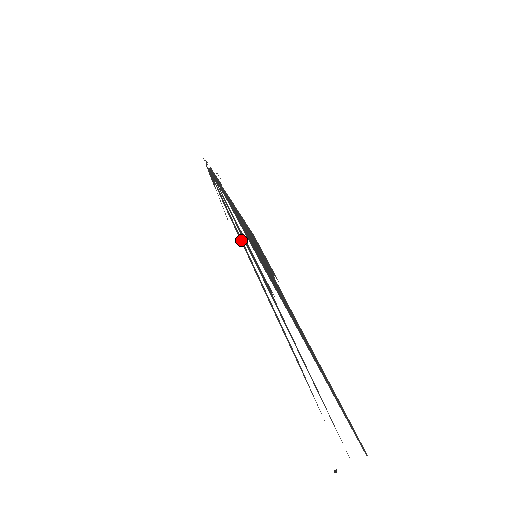
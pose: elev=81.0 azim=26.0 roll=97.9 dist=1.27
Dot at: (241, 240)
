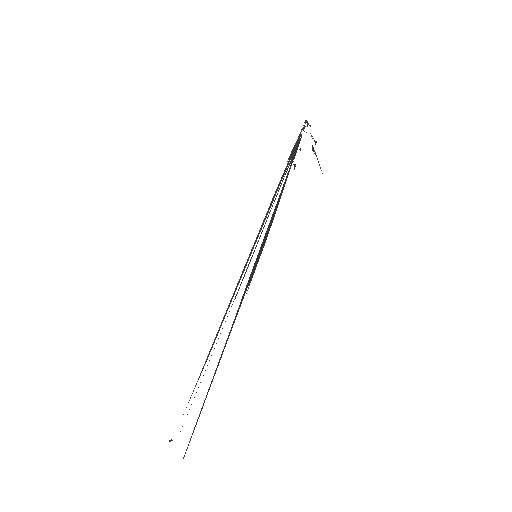
Dot at: (259, 231)
